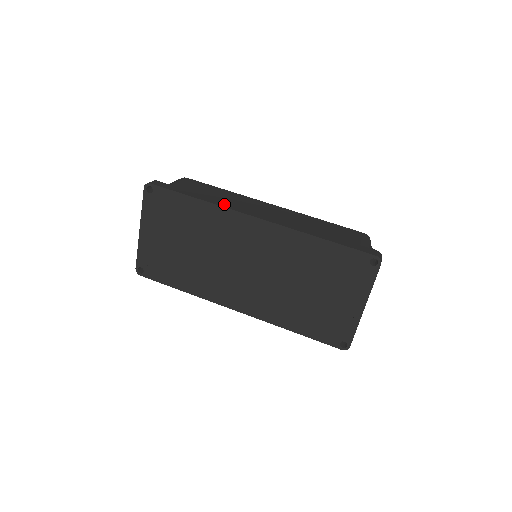
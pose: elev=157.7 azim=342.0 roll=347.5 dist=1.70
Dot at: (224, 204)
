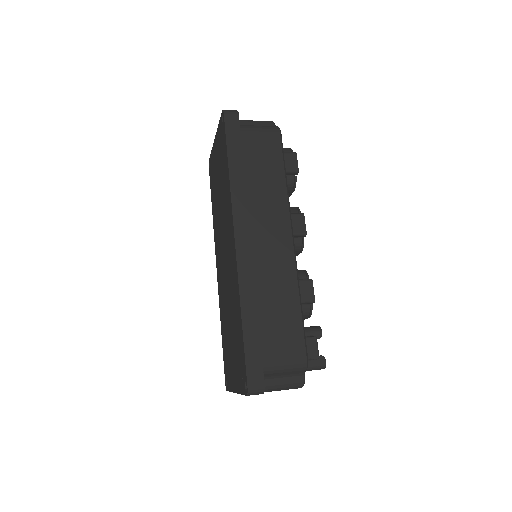
Dot at: (239, 197)
